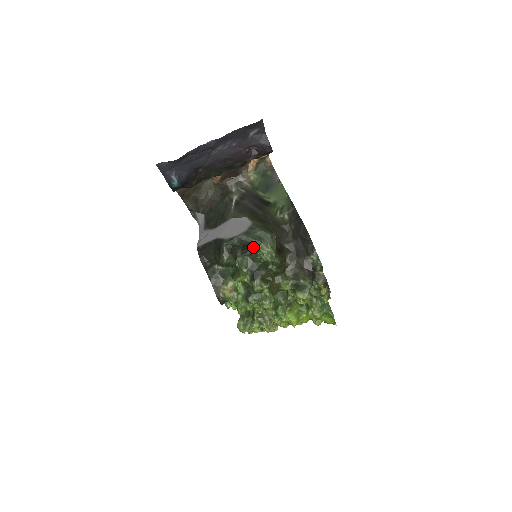
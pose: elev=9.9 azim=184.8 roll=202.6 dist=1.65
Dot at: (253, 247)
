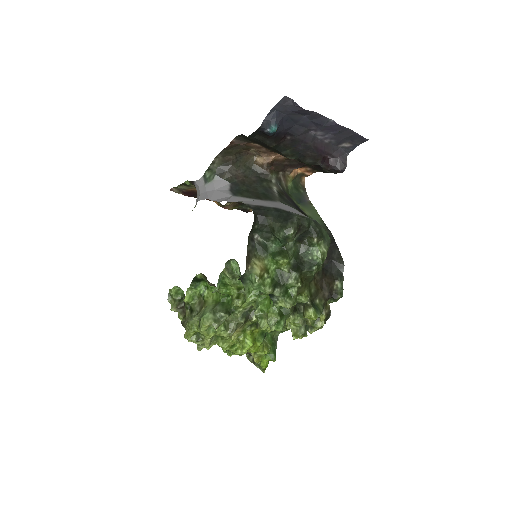
Dot at: (316, 238)
